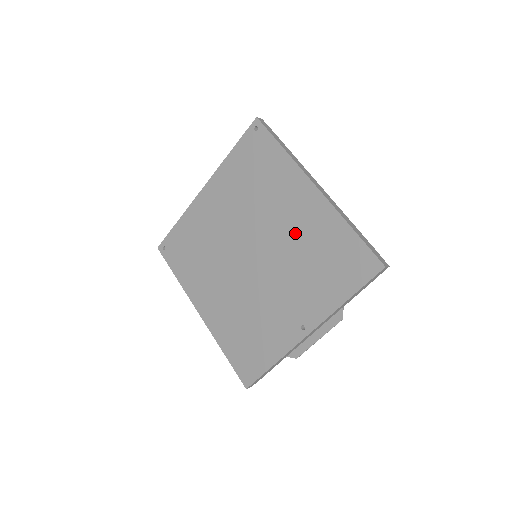
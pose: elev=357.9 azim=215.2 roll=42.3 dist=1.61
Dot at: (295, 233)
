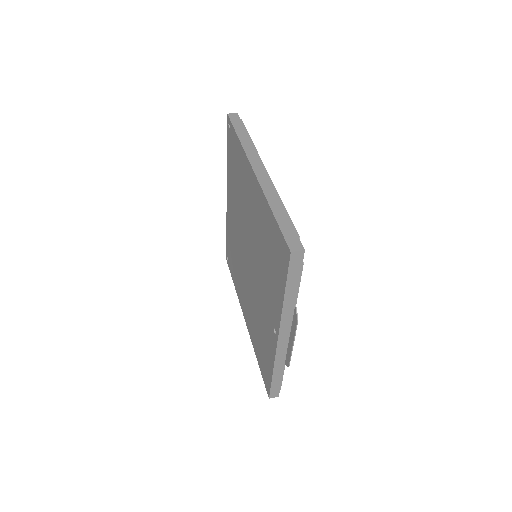
Dot at: (256, 226)
